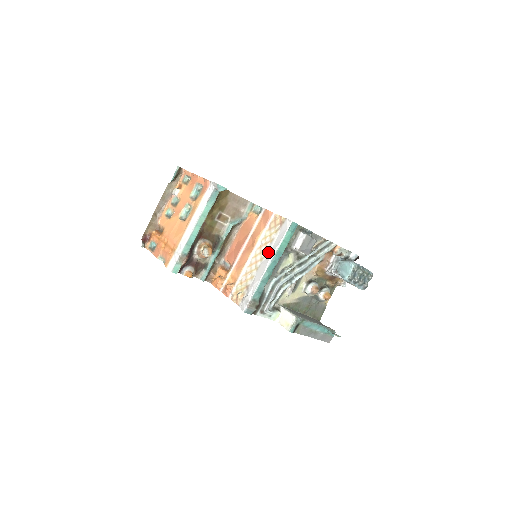
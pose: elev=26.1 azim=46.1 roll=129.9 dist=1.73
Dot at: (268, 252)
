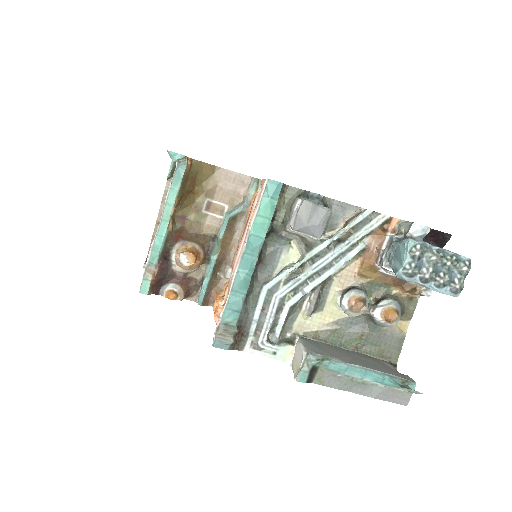
Dot at: occluded
